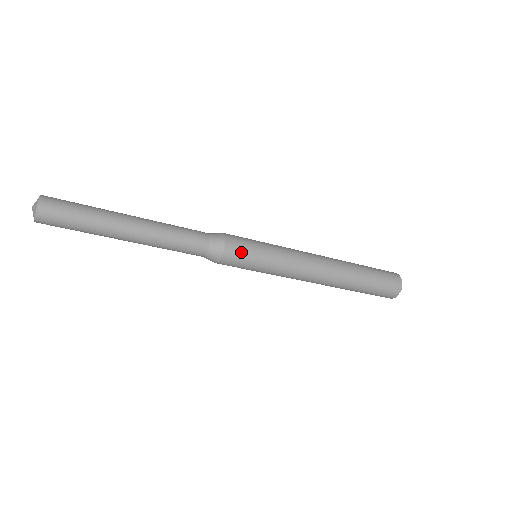
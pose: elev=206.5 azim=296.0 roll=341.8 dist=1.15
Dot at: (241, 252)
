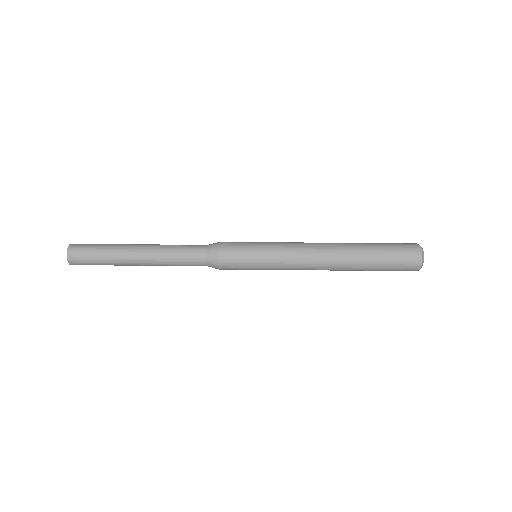
Dot at: (235, 246)
